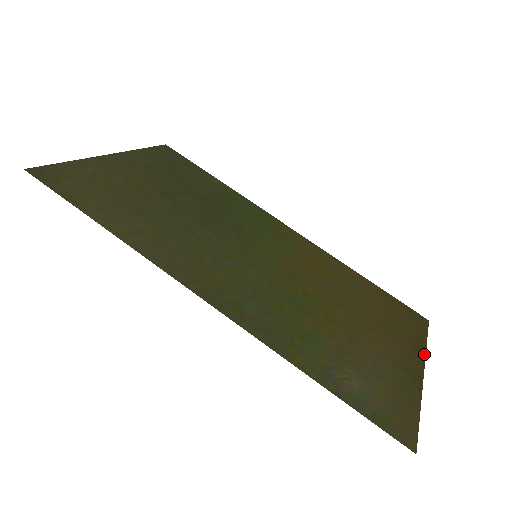
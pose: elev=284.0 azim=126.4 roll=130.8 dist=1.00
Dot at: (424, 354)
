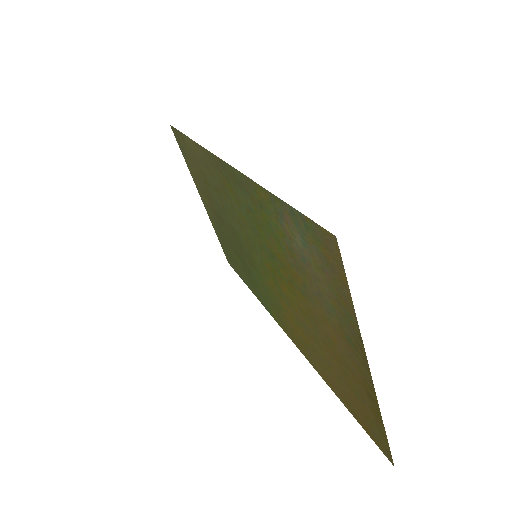
Dot at: (377, 402)
